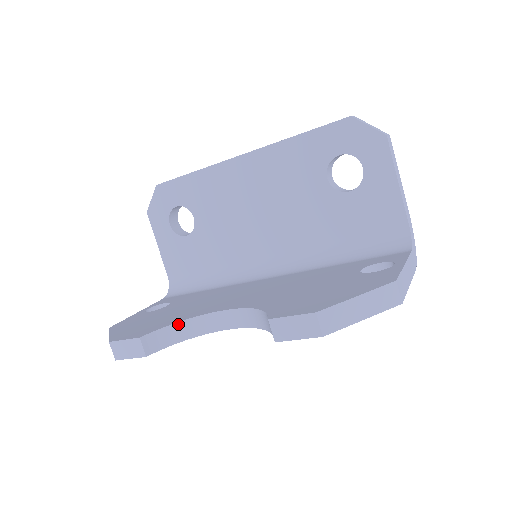
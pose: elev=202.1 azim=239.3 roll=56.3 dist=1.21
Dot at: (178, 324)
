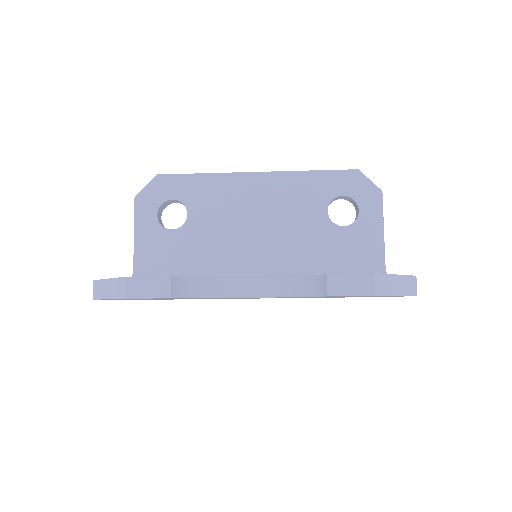
Dot at: (202, 279)
